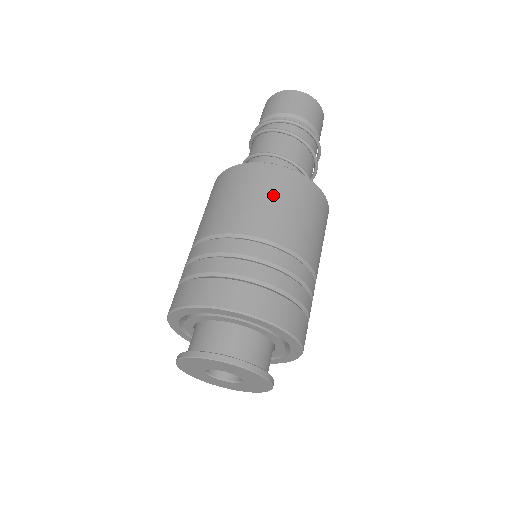
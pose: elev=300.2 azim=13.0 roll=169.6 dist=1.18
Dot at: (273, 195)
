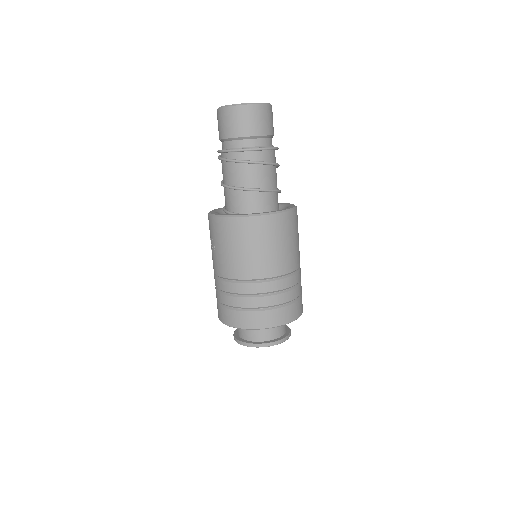
Dot at: (265, 243)
